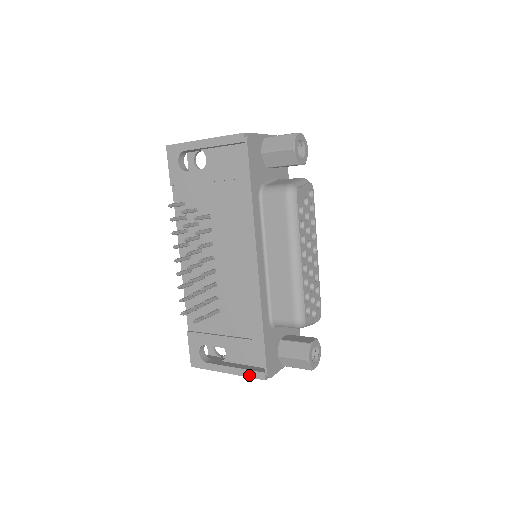
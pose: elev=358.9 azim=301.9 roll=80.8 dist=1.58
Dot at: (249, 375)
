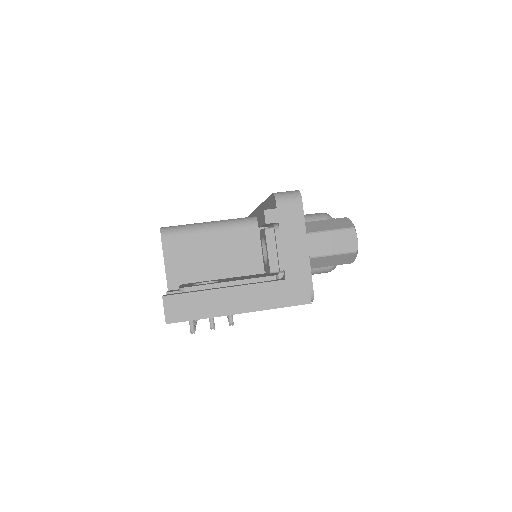
Dot at: occluded
